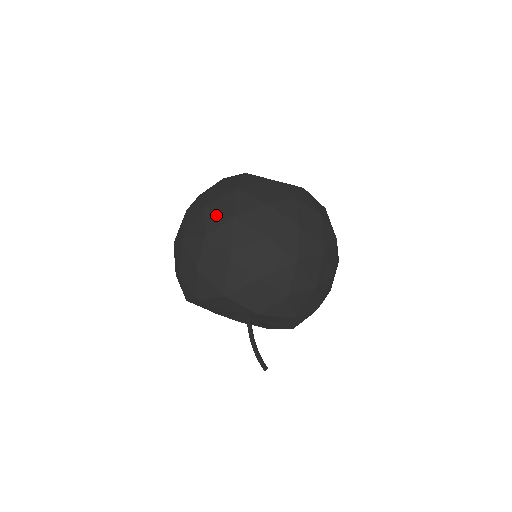
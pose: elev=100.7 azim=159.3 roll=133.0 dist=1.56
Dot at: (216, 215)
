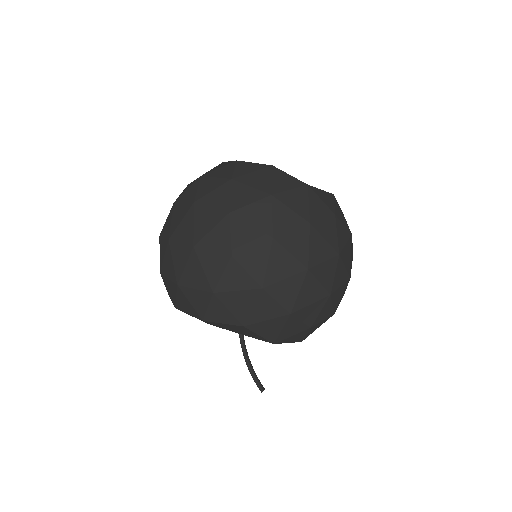
Dot at: (248, 229)
